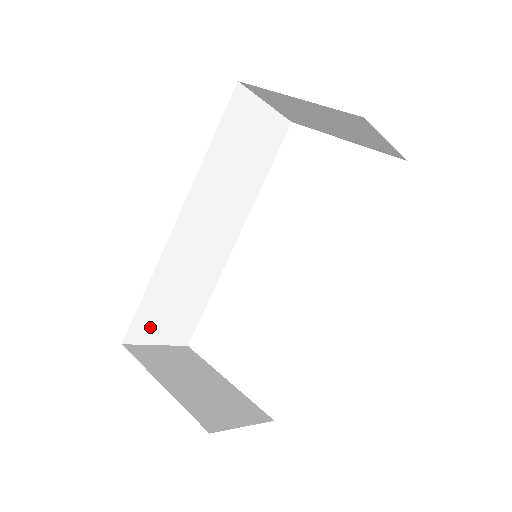
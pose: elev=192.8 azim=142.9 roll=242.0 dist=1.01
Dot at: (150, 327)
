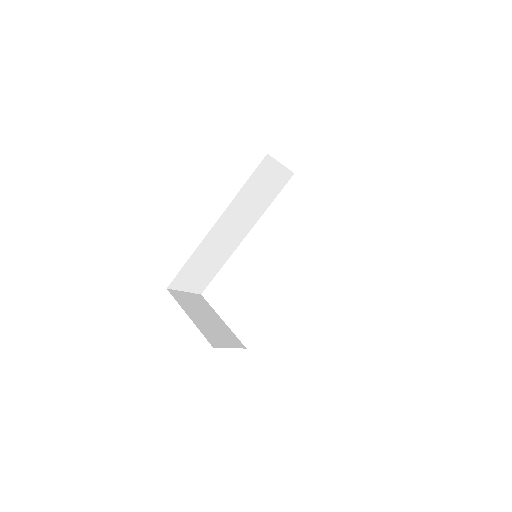
Dot at: (184, 281)
